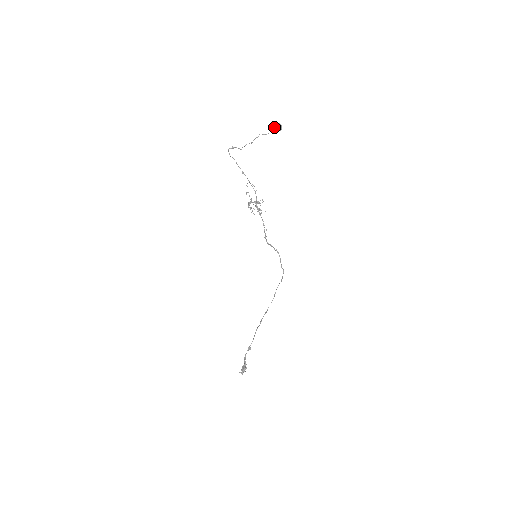
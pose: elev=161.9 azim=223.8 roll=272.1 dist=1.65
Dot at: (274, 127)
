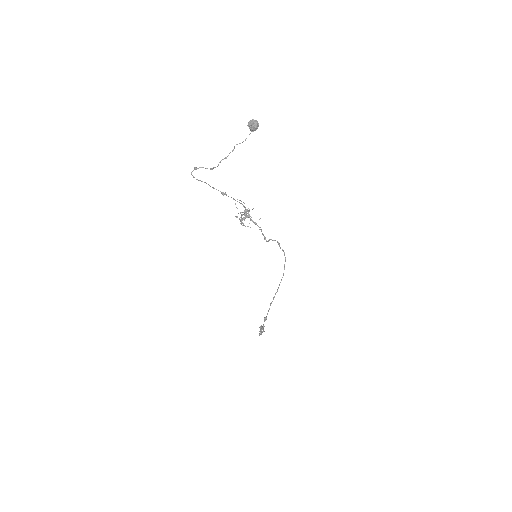
Dot at: (250, 128)
